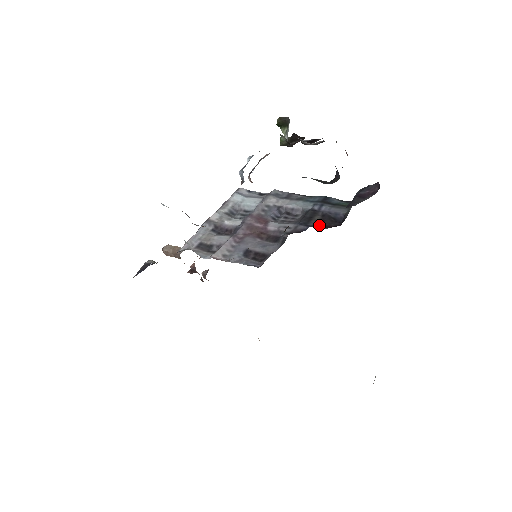
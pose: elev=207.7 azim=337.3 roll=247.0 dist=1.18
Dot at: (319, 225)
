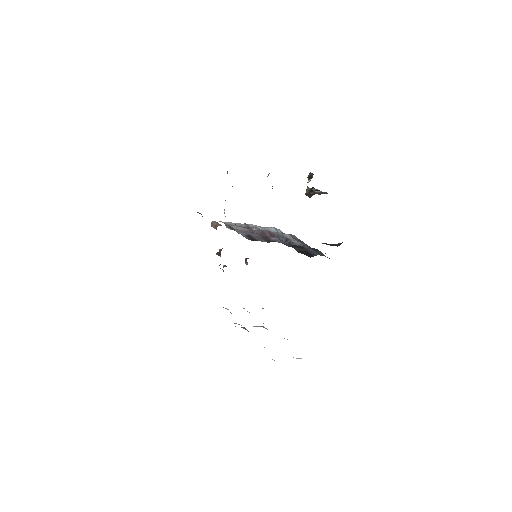
Dot at: (299, 251)
